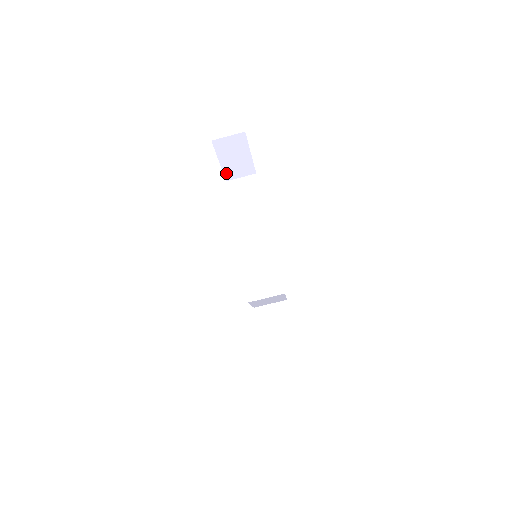
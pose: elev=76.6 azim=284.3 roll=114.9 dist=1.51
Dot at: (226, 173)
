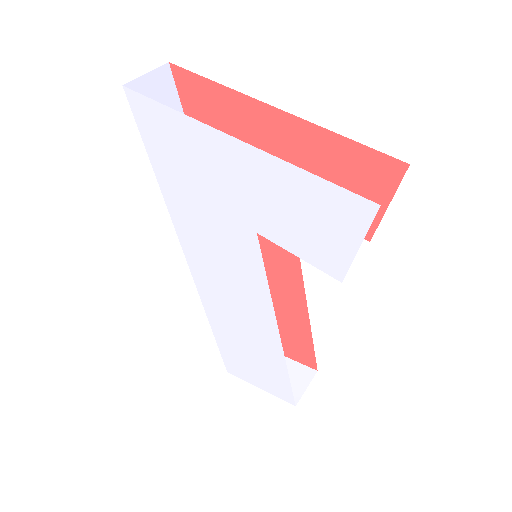
Dot at: occluded
